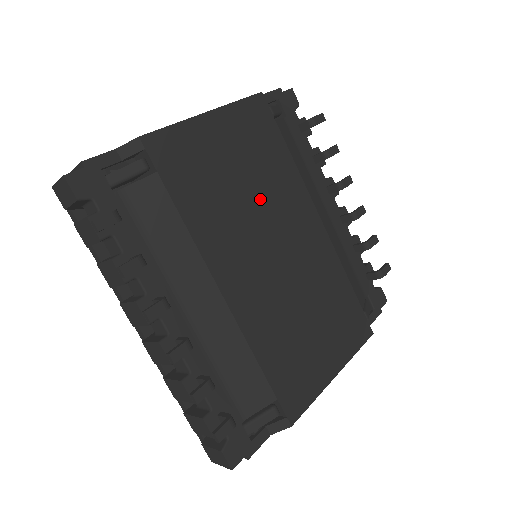
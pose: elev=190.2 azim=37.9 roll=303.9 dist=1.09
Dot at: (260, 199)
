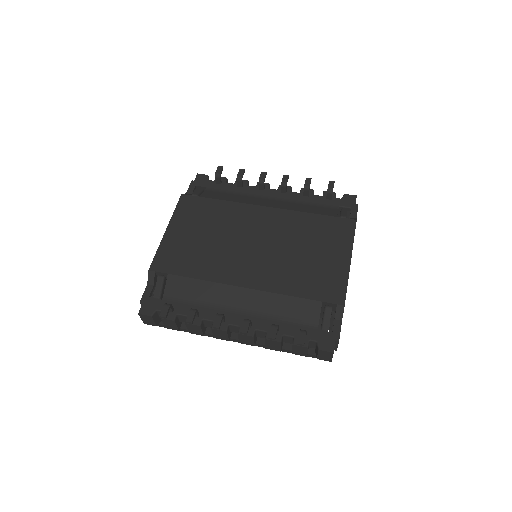
Dot at: (224, 233)
